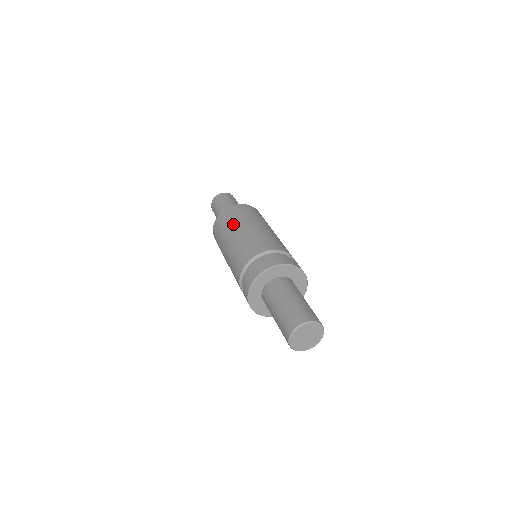
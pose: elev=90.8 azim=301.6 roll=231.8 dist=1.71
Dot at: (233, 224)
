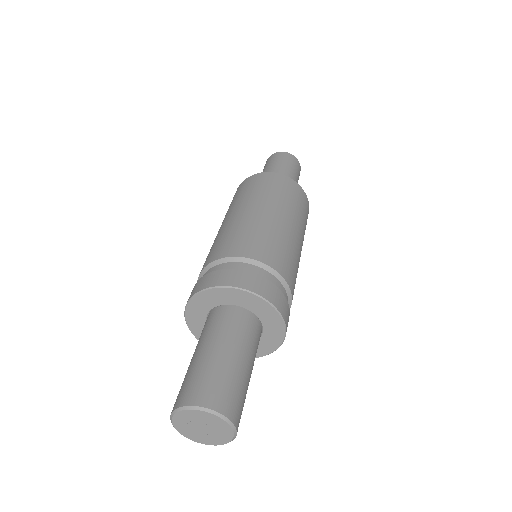
Dot at: (235, 203)
